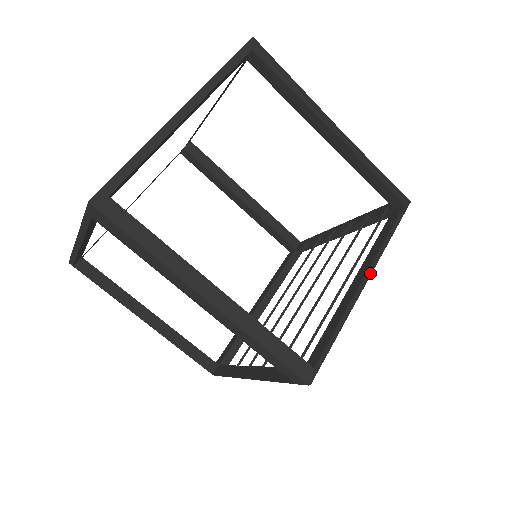
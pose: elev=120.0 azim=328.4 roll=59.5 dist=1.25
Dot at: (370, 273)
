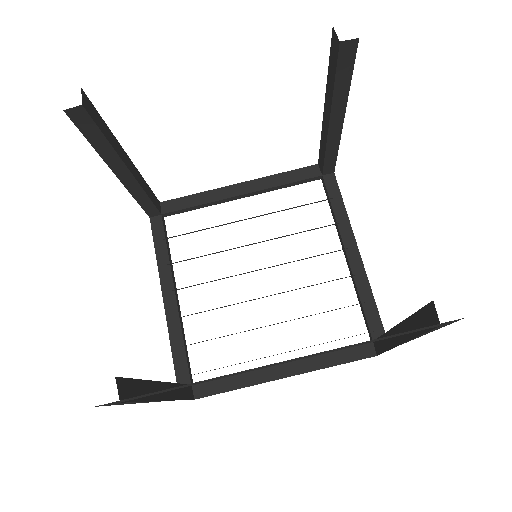
Dot at: (294, 374)
